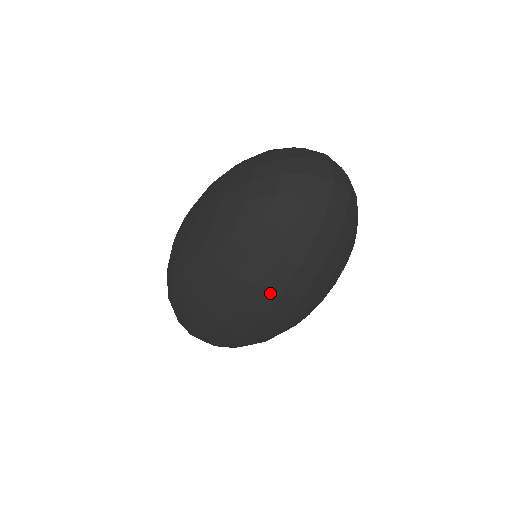
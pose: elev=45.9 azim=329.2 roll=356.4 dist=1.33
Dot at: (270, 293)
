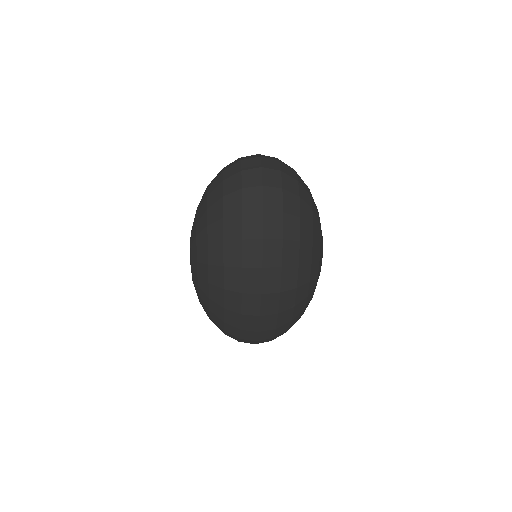
Dot at: (254, 269)
